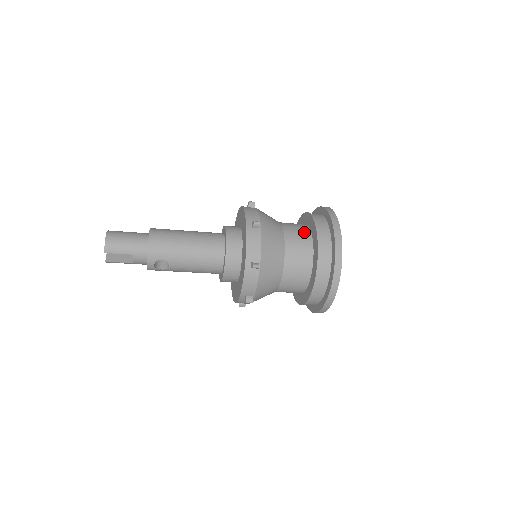
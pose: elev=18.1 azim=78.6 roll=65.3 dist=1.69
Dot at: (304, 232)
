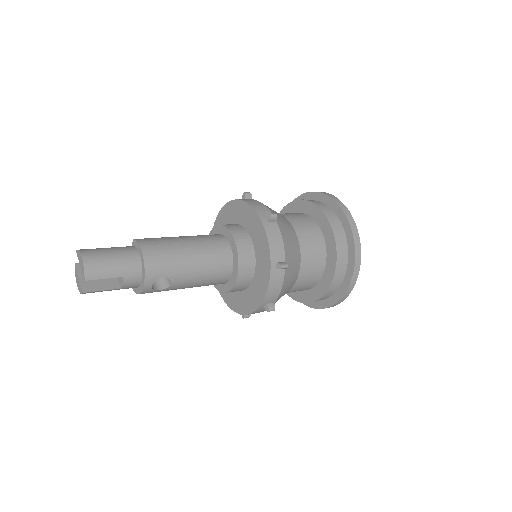
Dot at: (309, 221)
